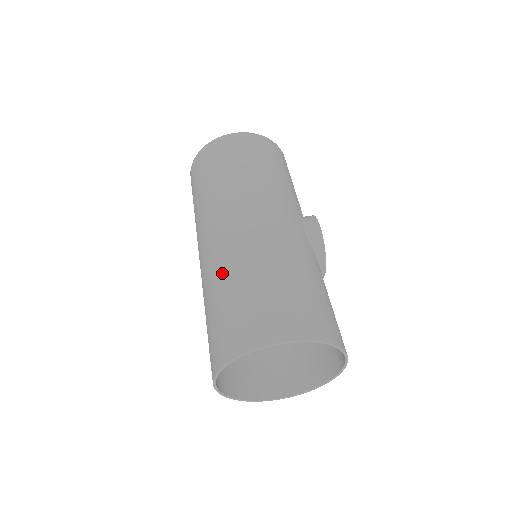
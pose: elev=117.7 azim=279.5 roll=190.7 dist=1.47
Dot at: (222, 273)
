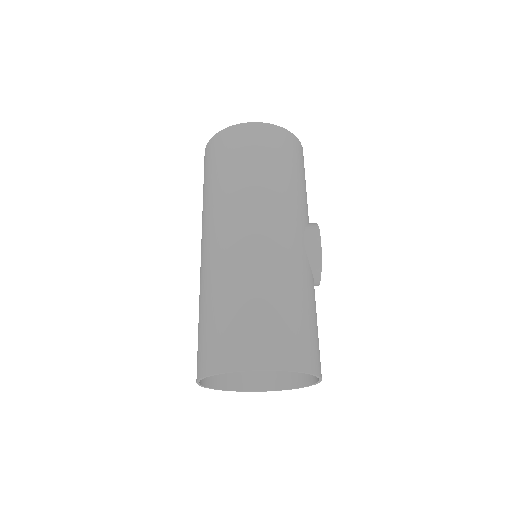
Dot at: (216, 284)
